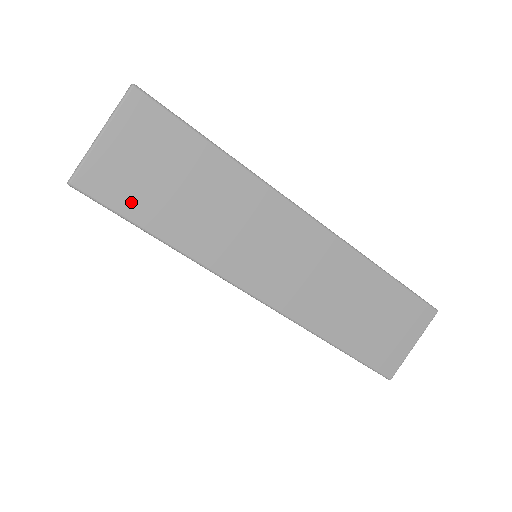
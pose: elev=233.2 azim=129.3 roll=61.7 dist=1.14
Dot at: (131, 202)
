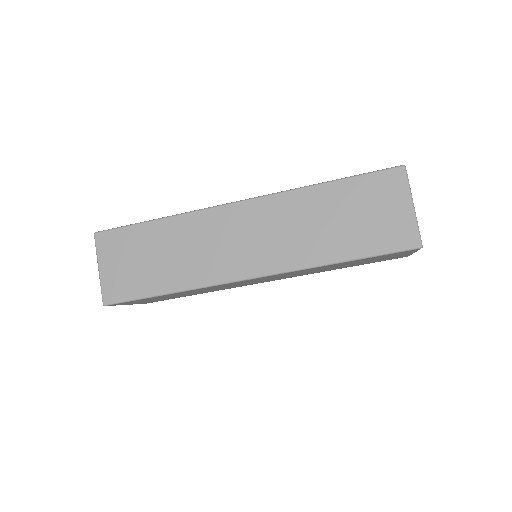
Dot at: (136, 288)
